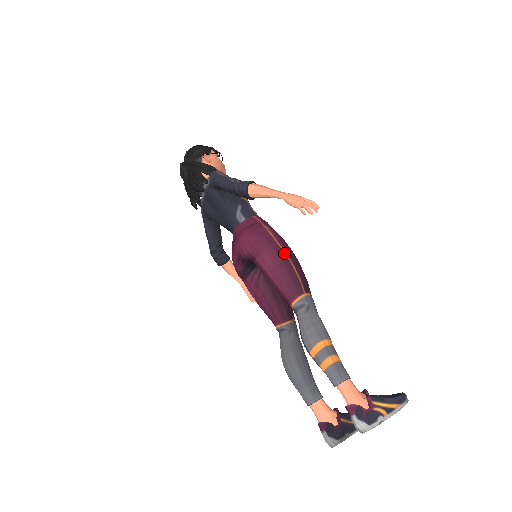
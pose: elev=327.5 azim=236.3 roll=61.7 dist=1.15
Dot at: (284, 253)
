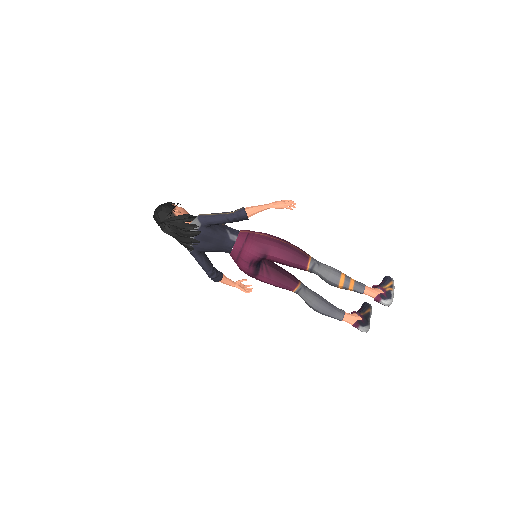
Dot at: (282, 241)
